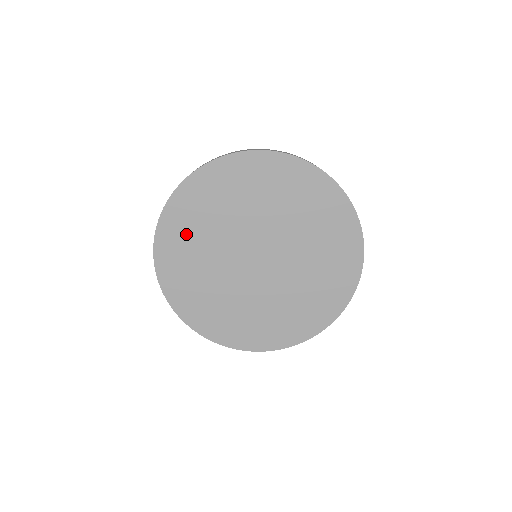
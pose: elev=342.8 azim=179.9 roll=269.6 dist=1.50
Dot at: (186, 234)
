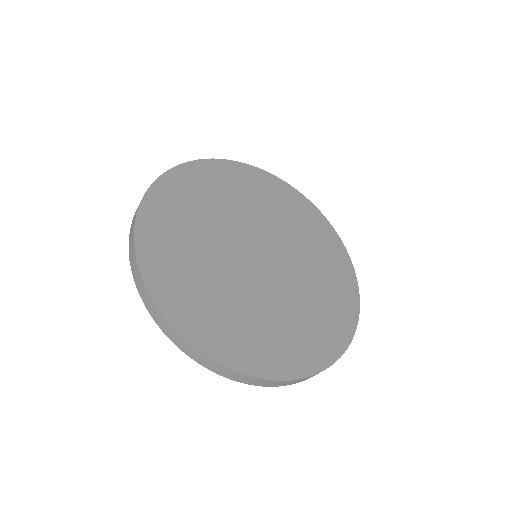
Dot at: (244, 186)
